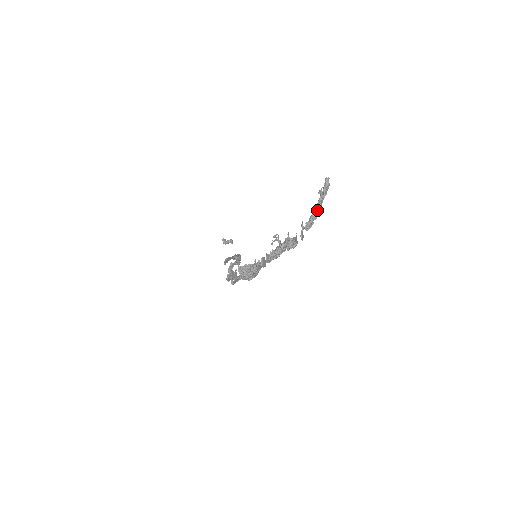
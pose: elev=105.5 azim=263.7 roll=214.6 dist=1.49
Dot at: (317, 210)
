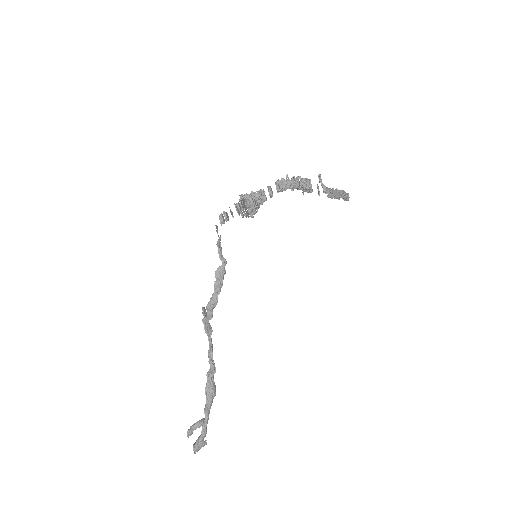
Dot at: (336, 189)
